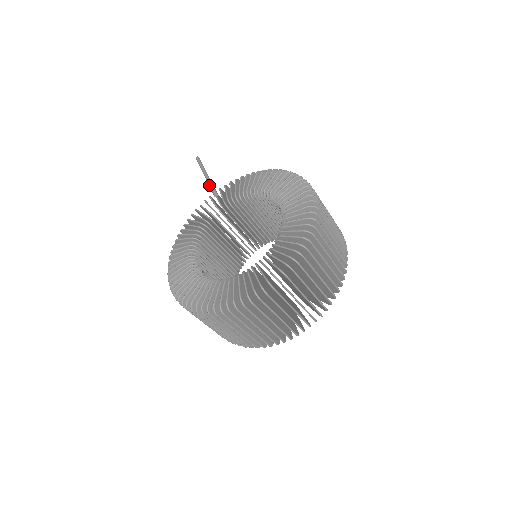
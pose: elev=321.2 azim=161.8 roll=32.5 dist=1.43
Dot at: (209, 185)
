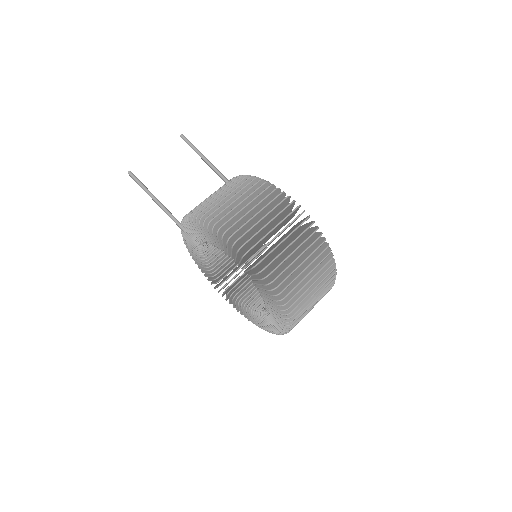
Dot at: occluded
